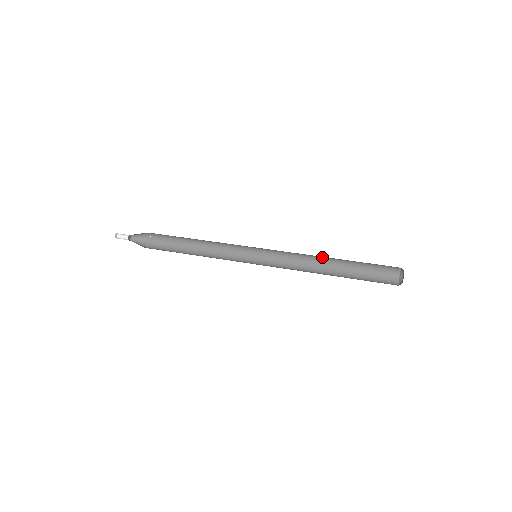
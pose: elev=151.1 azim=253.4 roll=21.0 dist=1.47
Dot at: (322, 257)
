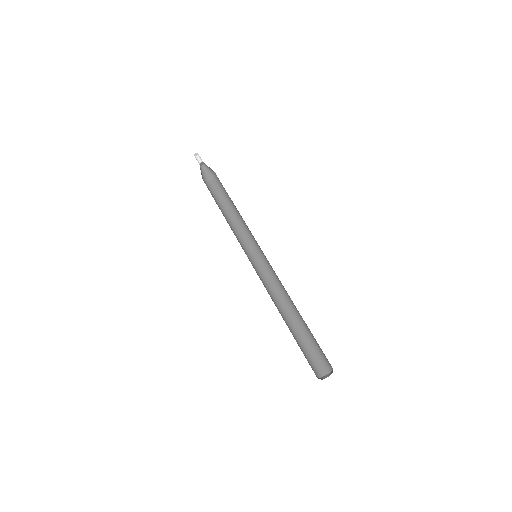
Dot at: occluded
